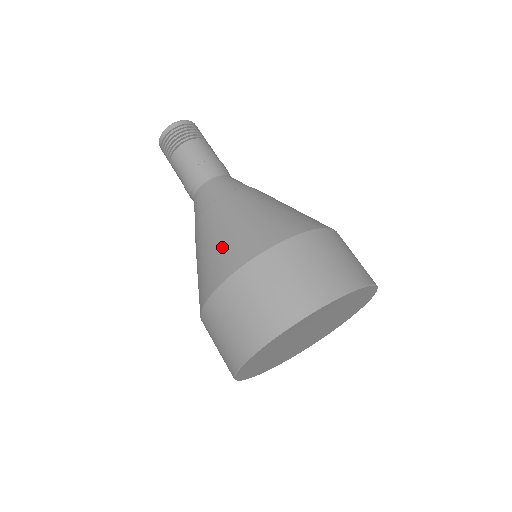
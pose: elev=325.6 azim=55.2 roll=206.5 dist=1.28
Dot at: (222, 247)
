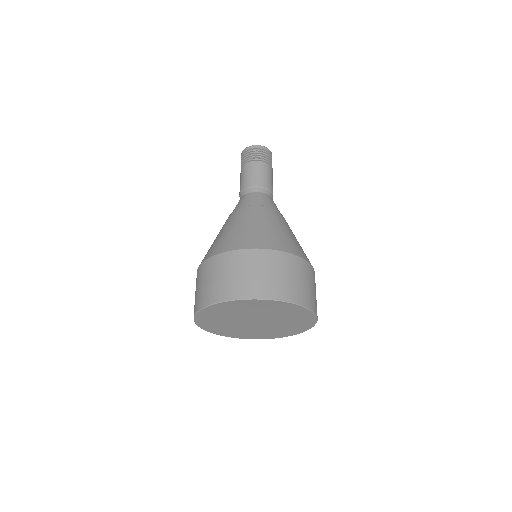
Dot at: (218, 240)
